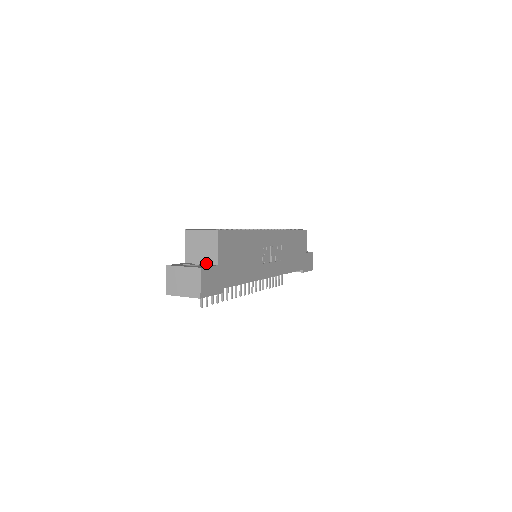
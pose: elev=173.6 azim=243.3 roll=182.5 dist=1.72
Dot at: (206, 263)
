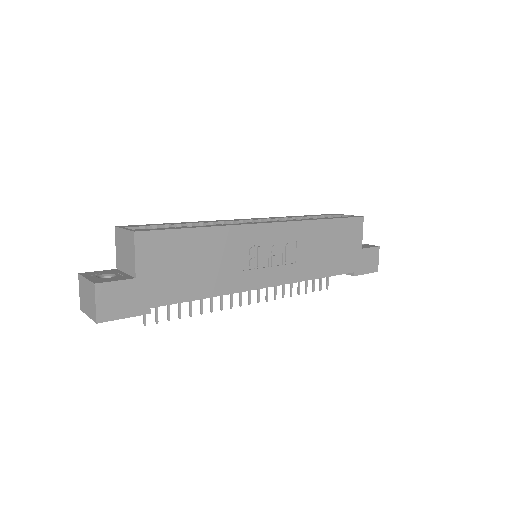
Dot at: (128, 273)
